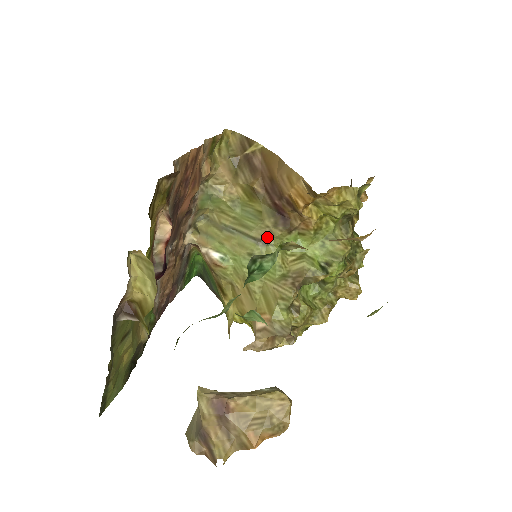
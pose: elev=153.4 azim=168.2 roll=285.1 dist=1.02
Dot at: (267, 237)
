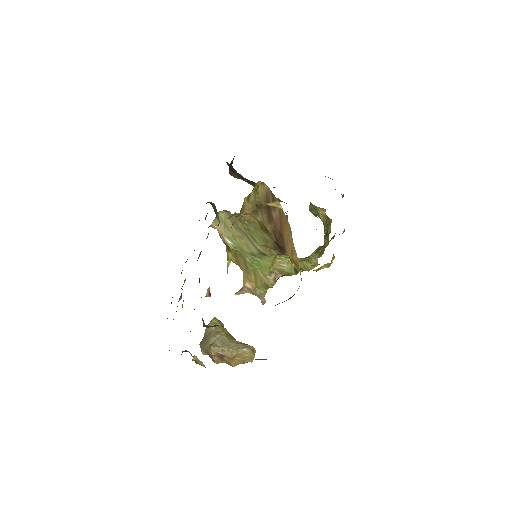
Dot at: (267, 252)
